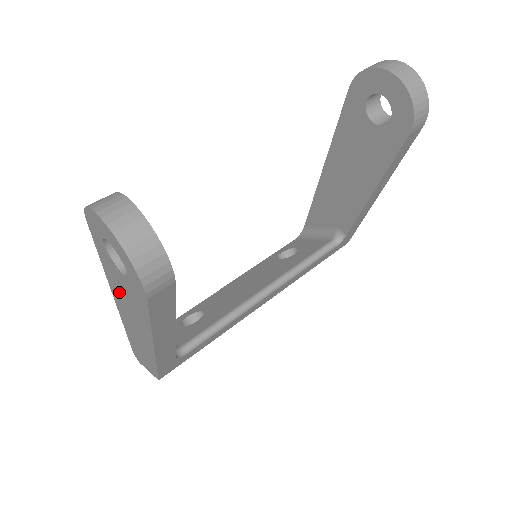
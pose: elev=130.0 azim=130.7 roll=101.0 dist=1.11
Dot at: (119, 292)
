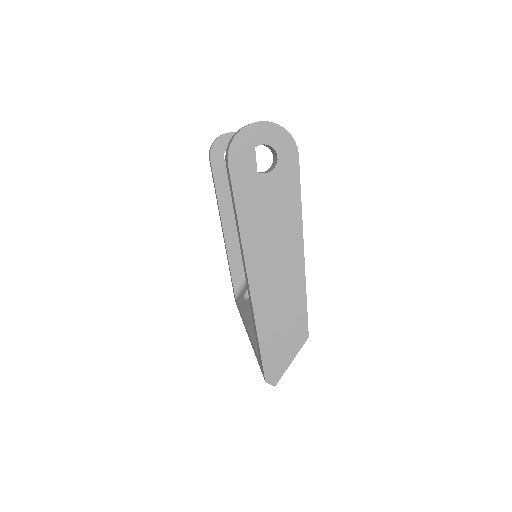
Dot at: (259, 228)
